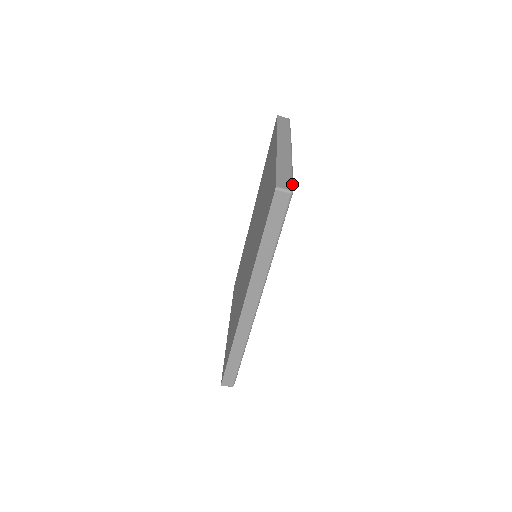
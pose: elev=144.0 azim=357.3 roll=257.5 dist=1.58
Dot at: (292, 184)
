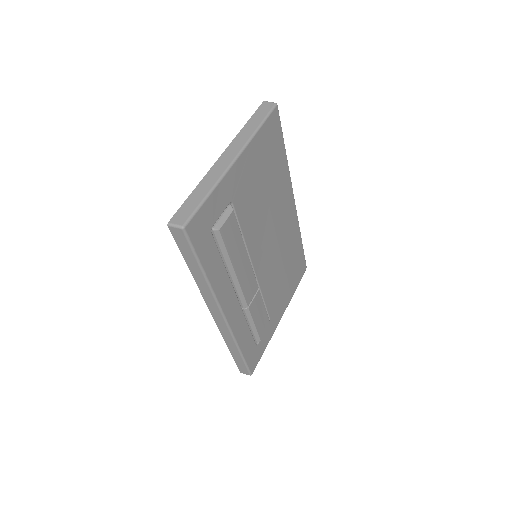
Dot at: (191, 216)
